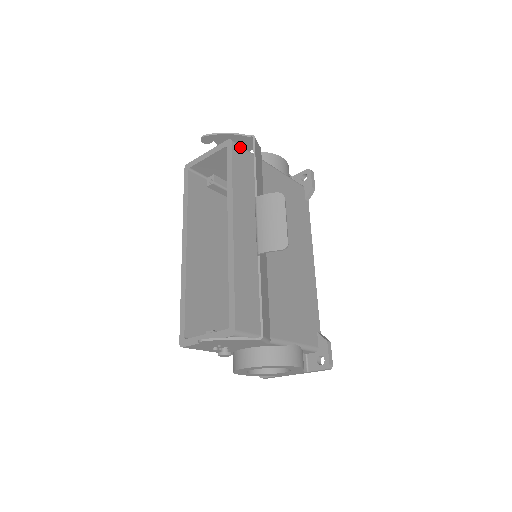
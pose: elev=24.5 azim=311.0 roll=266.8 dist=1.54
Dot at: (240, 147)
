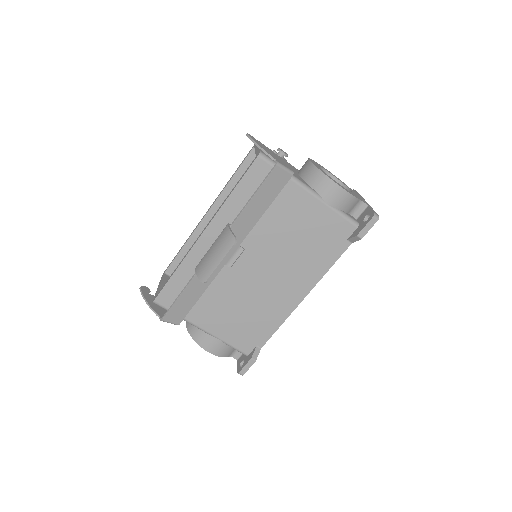
Dot at: (268, 164)
